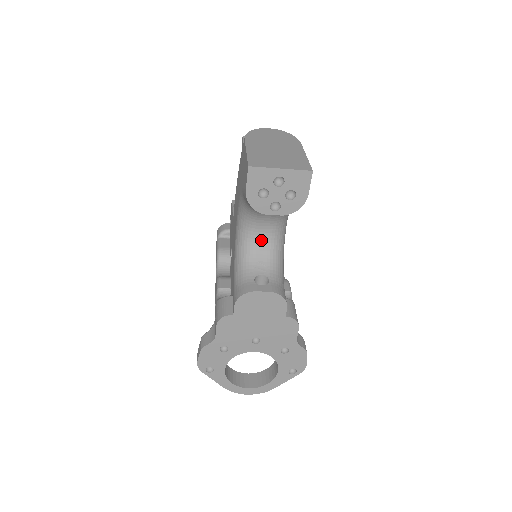
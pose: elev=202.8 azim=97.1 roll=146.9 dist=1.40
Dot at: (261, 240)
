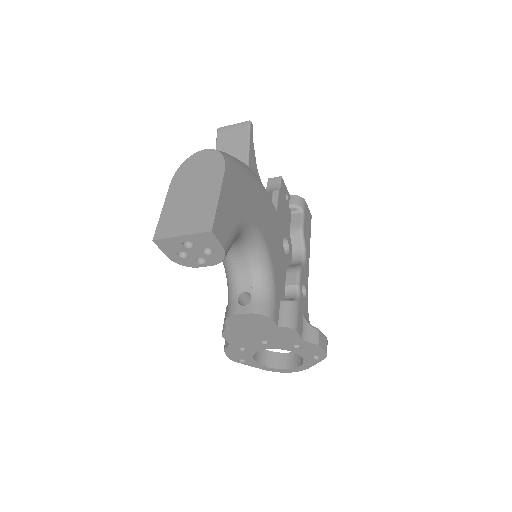
Dot at: (237, 258)
